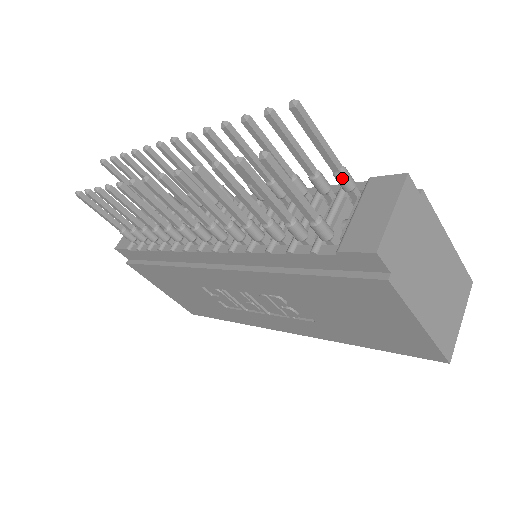
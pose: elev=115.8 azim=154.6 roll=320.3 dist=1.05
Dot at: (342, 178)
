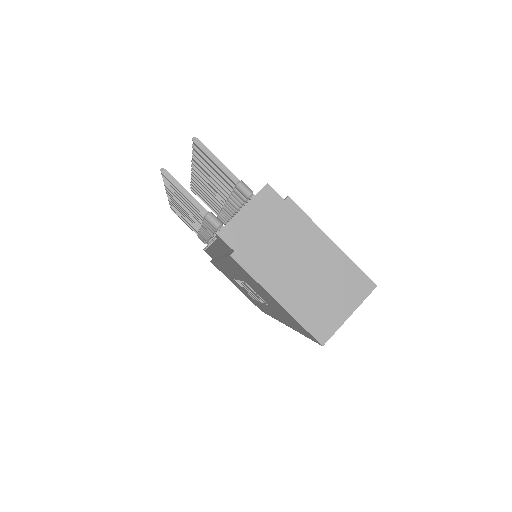
Dot at: (238, 188)
